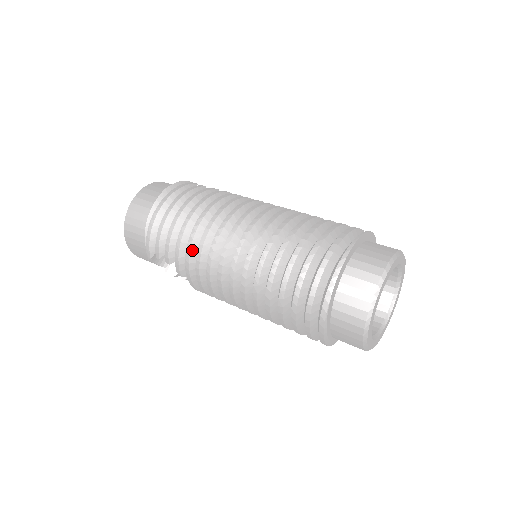
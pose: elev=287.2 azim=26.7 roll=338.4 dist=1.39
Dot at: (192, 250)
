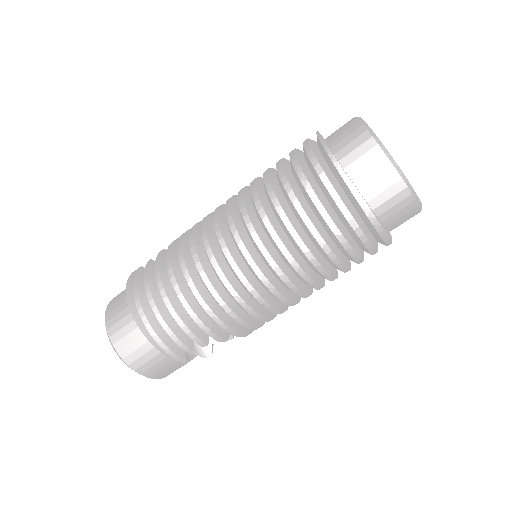
Dot at: (214, 311)
